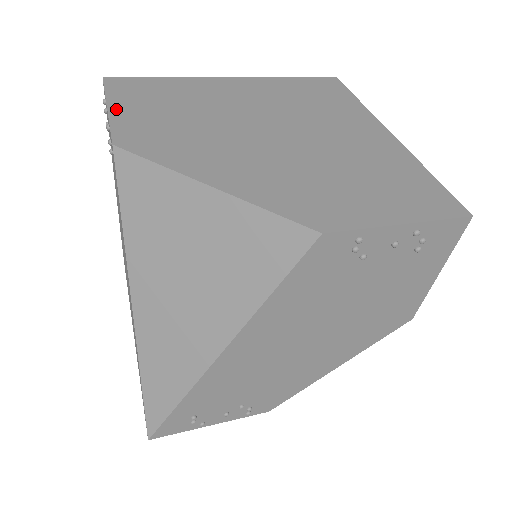
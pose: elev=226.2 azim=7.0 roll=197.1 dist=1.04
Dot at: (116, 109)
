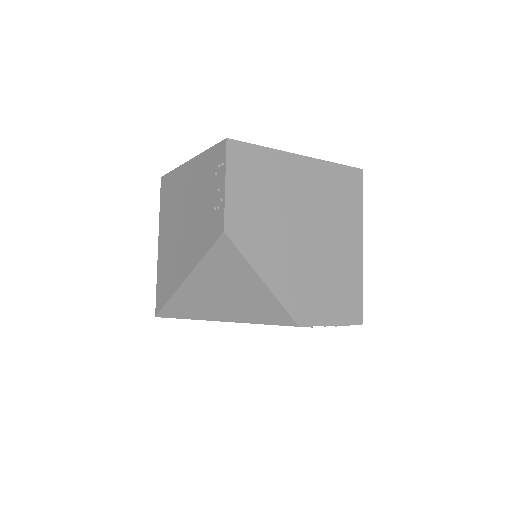
Dot at: (230, 189)
